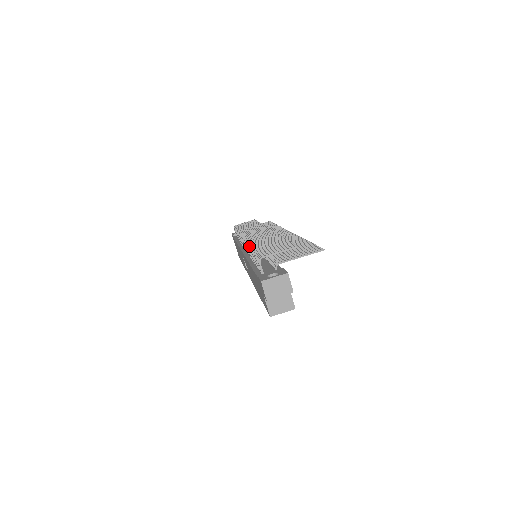
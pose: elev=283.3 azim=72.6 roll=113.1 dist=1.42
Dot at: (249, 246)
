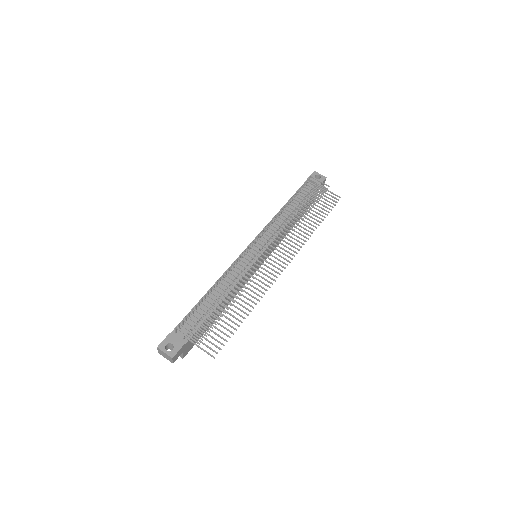
Dot at: (218, 280)
